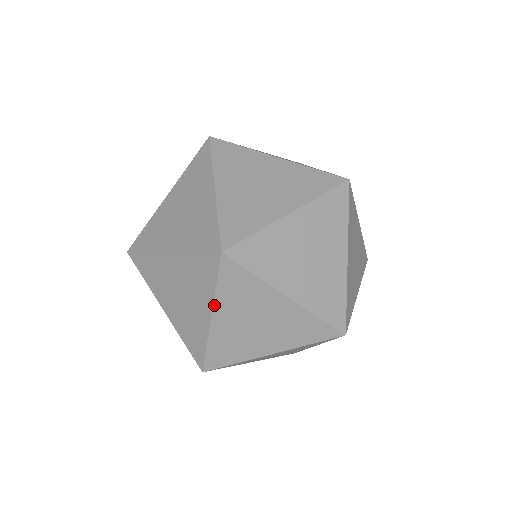
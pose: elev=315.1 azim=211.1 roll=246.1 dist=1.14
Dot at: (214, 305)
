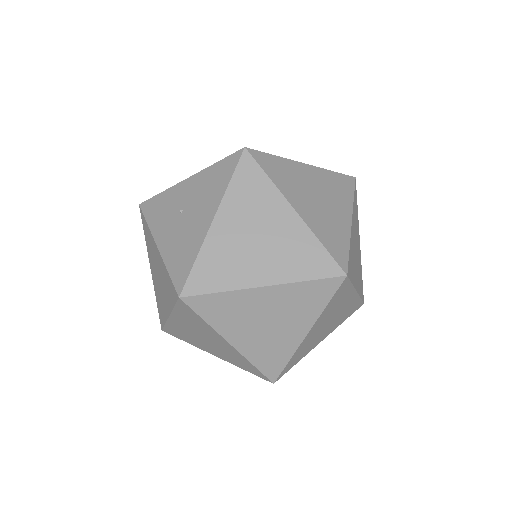
Dot at: (316, 322)
